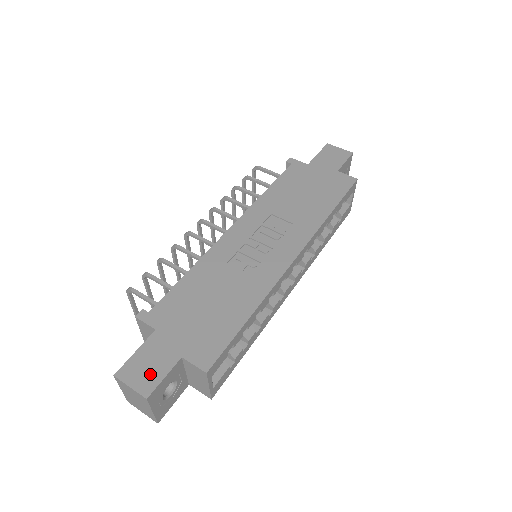
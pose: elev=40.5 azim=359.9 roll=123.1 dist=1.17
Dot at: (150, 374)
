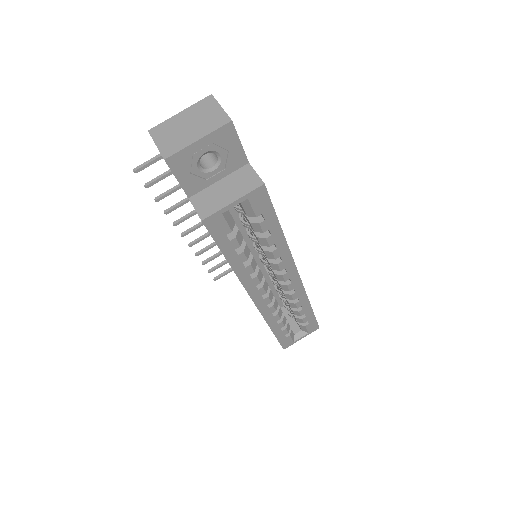
Dot at: occluded
